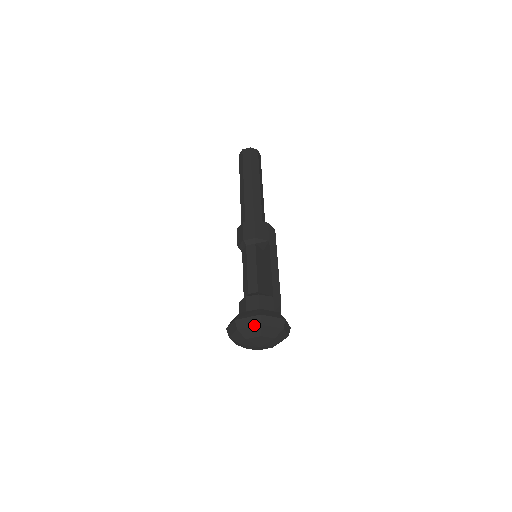
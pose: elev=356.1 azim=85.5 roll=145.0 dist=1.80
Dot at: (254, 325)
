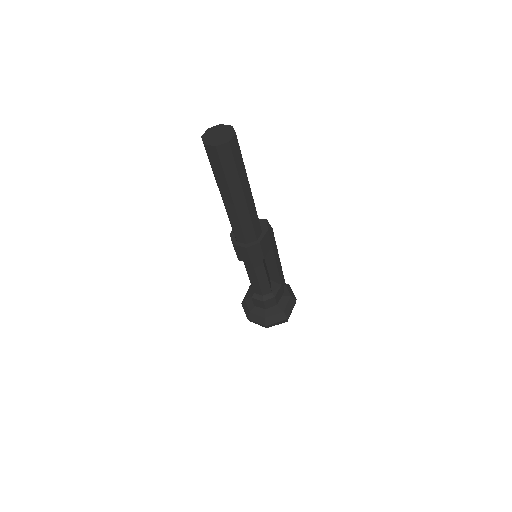
Dot at: occluded
